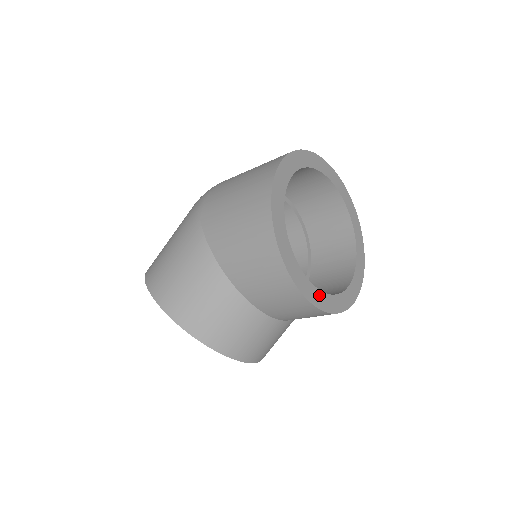
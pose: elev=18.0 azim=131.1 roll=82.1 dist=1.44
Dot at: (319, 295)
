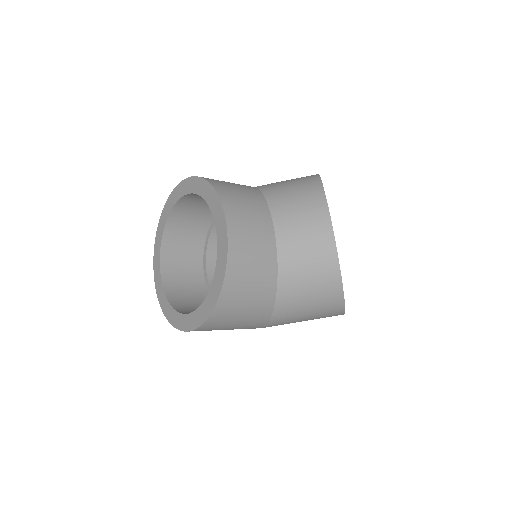
Dot at: occluded
